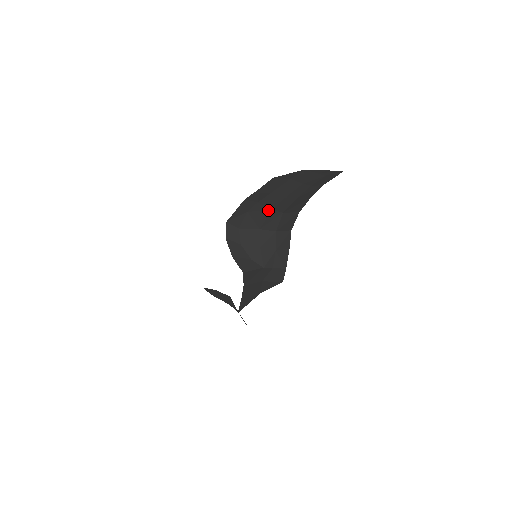
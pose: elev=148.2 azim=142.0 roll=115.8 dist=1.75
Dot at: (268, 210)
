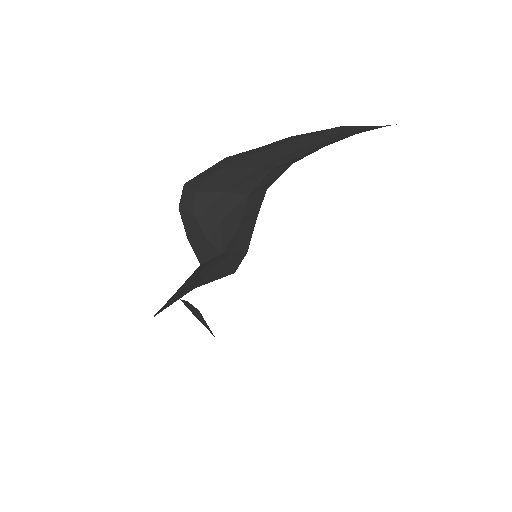
Dot at: (250, 168)
